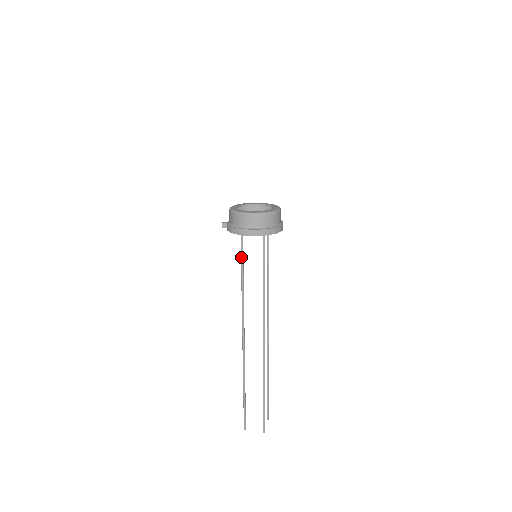
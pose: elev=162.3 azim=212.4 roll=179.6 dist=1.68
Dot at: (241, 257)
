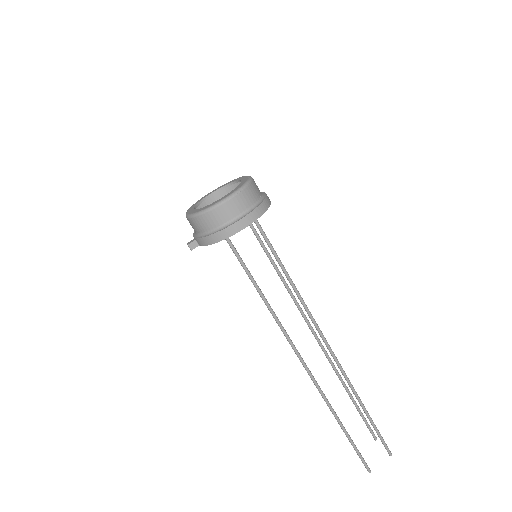
Dot at: (244, 268)
